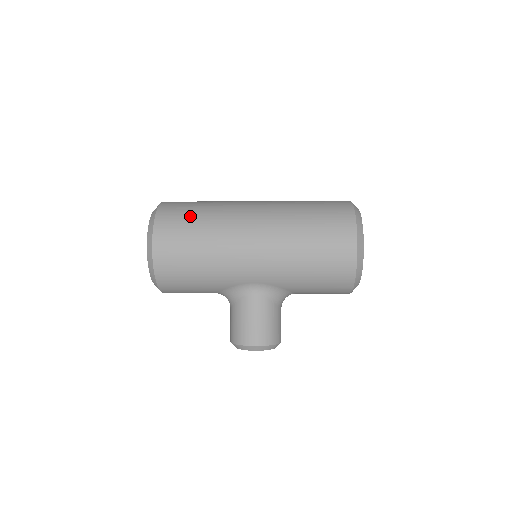
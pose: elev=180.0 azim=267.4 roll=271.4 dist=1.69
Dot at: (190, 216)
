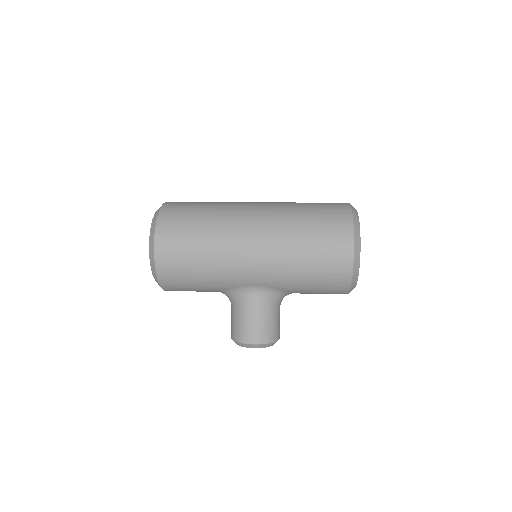
Dot at: (190, 220)
